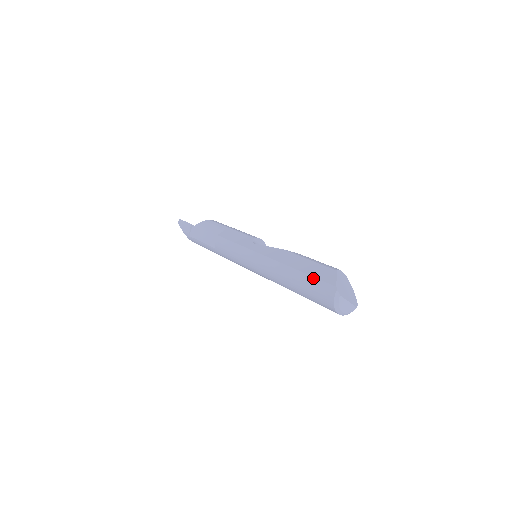
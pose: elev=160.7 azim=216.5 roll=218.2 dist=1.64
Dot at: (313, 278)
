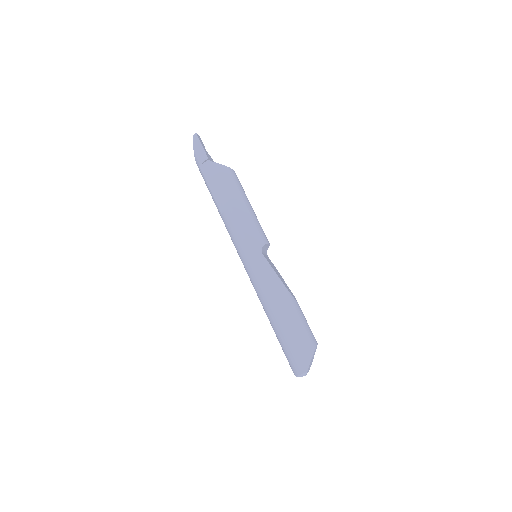
Dot at: (295, 345)
